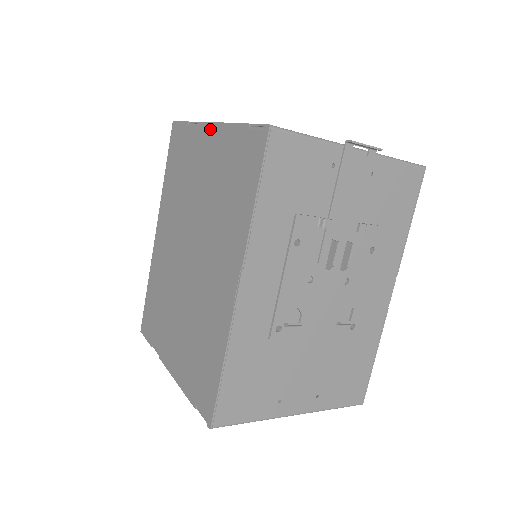
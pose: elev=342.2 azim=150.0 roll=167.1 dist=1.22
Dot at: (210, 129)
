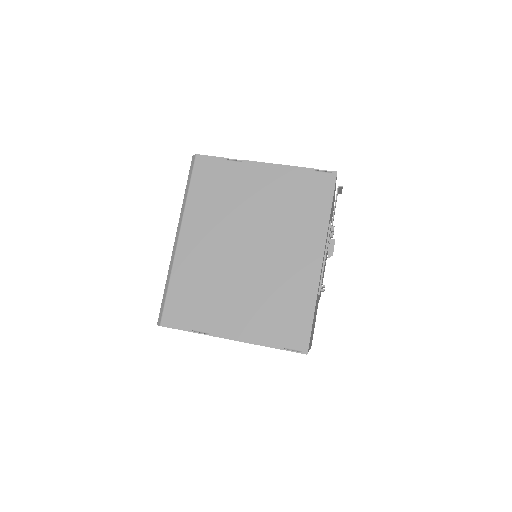
Dot at: (264, 167)
